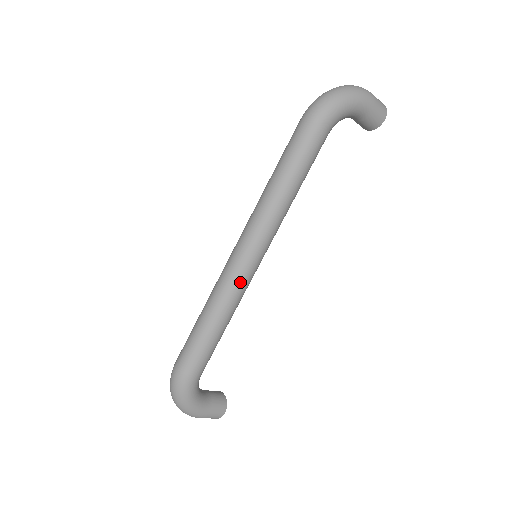
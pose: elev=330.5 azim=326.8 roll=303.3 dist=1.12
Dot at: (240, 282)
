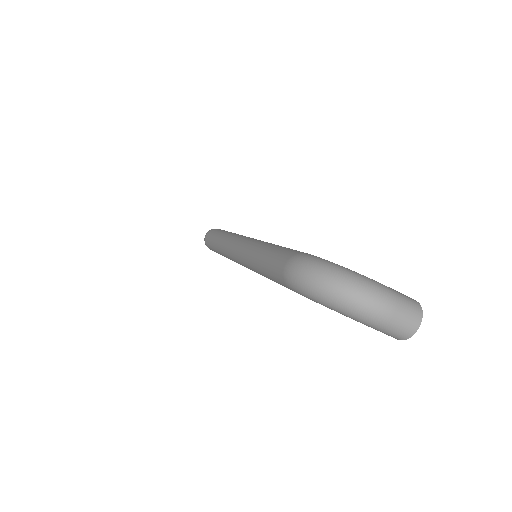
Dot at: (231, 259)
